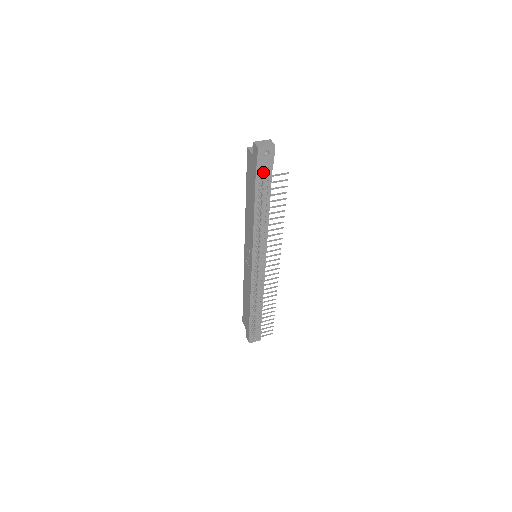
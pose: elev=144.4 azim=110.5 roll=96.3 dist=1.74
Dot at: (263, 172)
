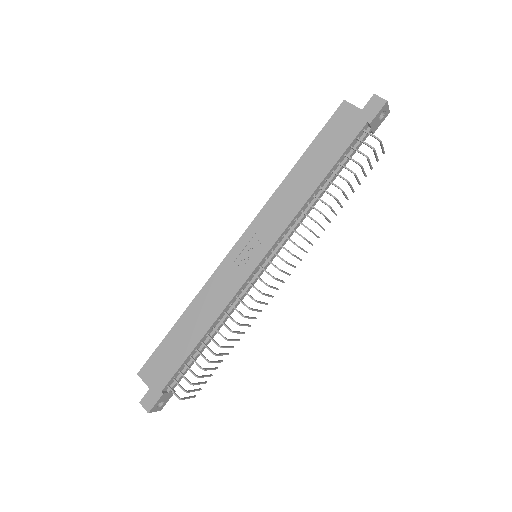
Dot at: (364, 136)
